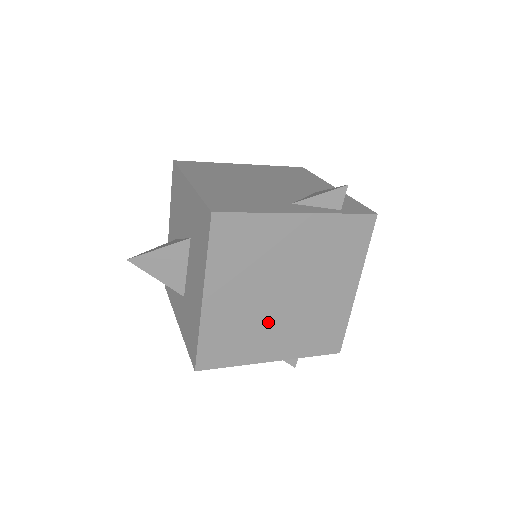
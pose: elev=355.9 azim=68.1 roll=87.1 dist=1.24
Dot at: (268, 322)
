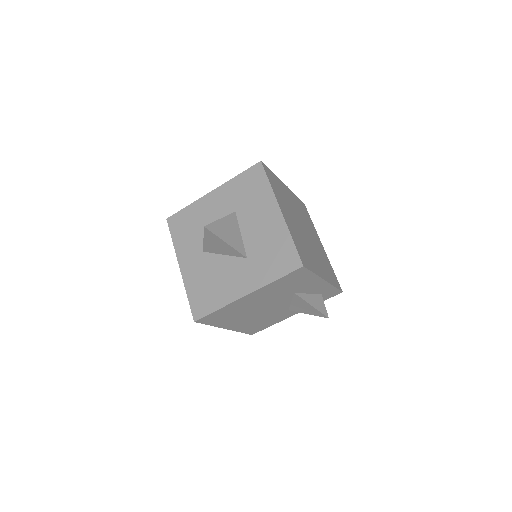
Dot at: (309, 247)
